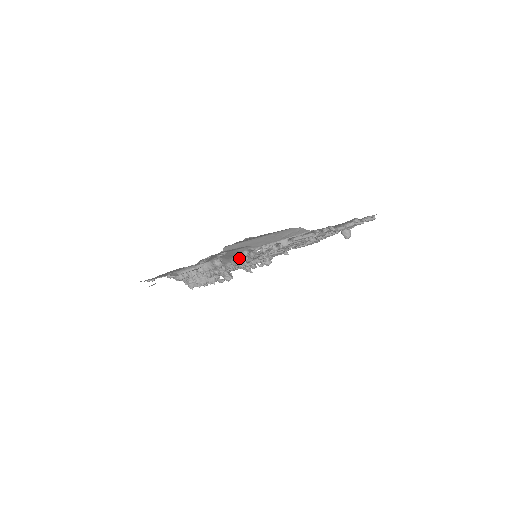
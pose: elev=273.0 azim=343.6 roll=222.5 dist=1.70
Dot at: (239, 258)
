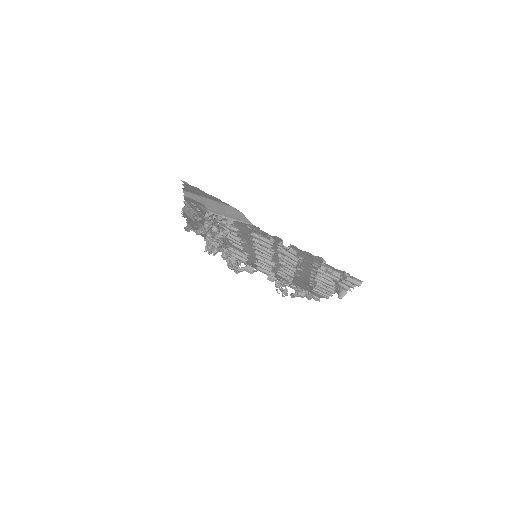
Dot at: occluded
